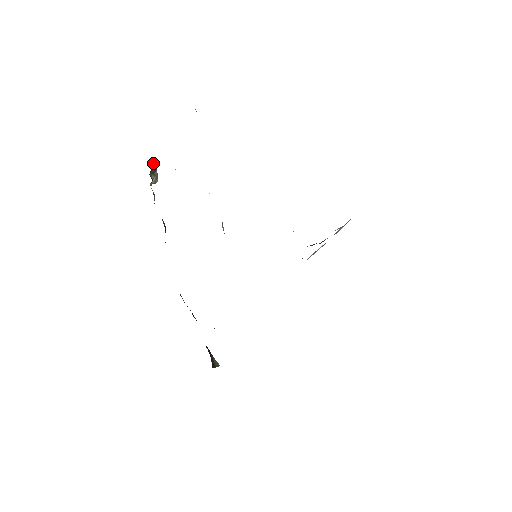
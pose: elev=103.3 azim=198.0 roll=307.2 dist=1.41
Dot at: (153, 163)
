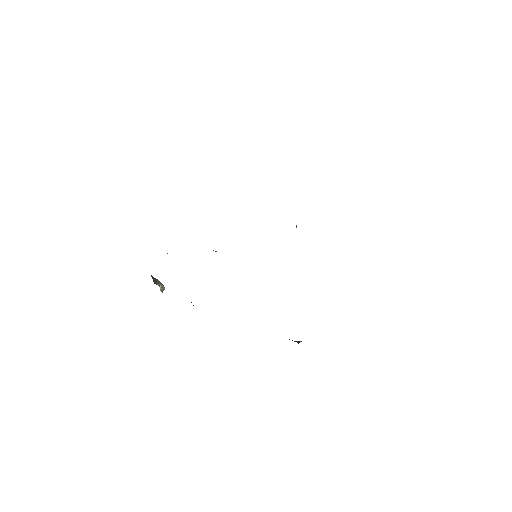
Dot at: occluded
